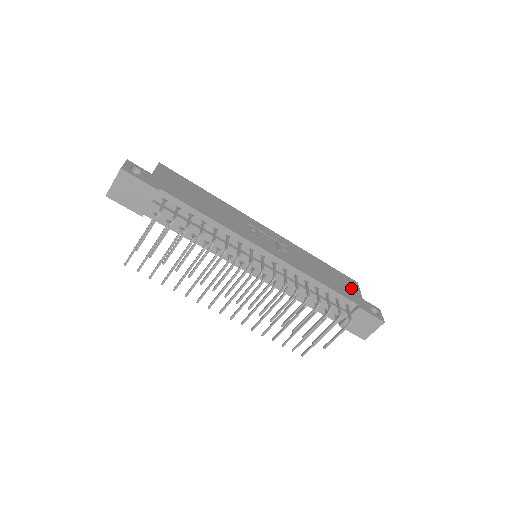
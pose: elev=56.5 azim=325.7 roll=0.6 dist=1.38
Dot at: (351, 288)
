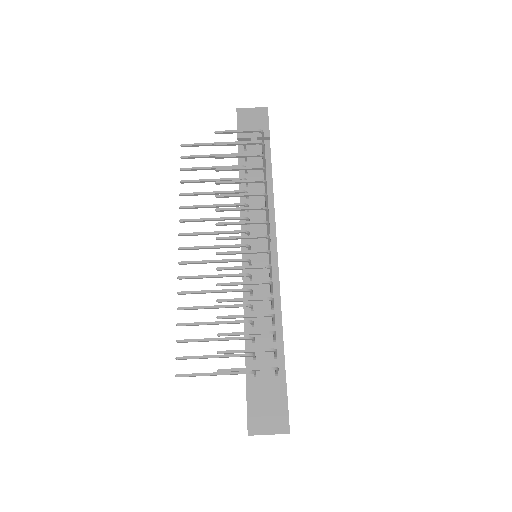
Dot at: occluded
